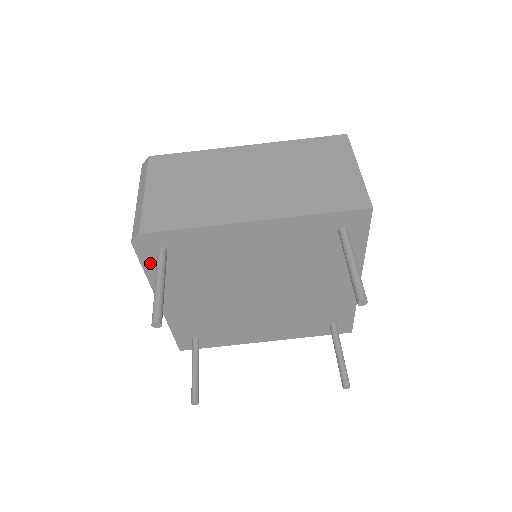
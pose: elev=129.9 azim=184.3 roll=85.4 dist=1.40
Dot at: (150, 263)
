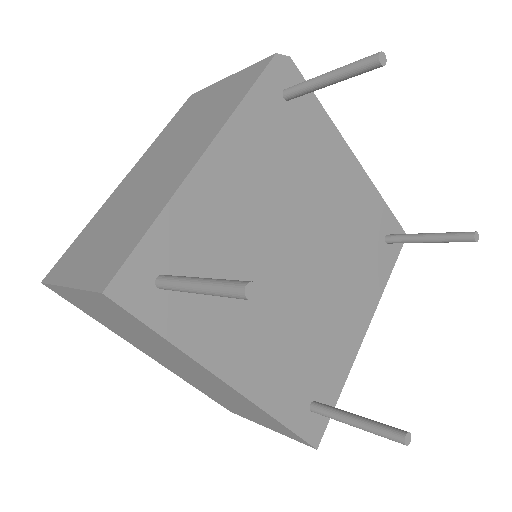
Dot at: (263, 92)
